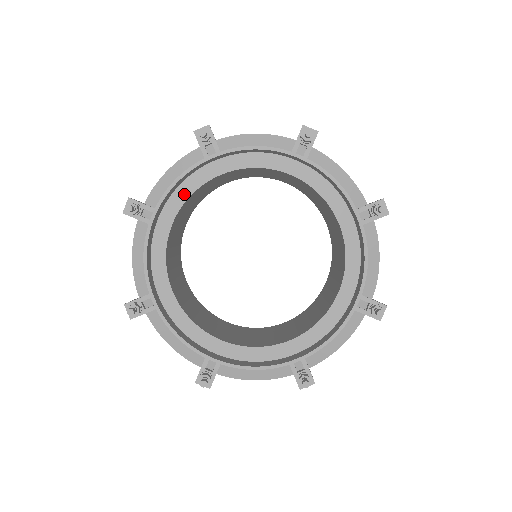
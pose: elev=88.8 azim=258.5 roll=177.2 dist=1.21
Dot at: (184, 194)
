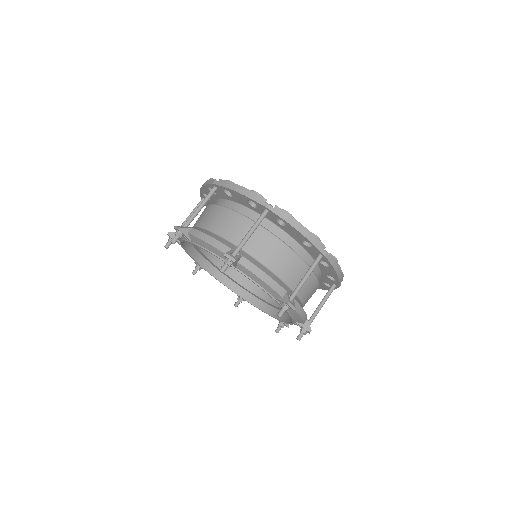
Dot at: occluded
